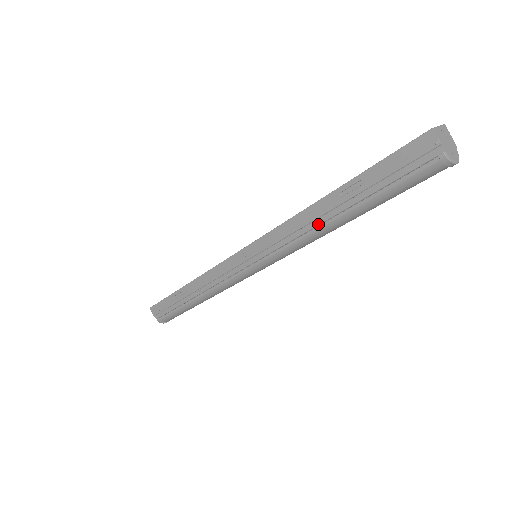
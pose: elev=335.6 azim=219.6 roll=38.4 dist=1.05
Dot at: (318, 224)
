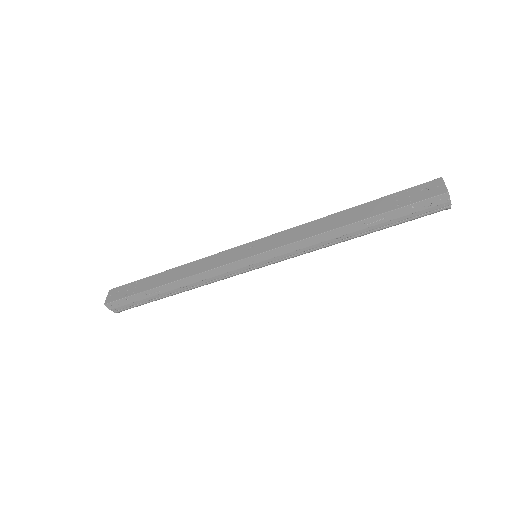
Dot at: (337, 240)
